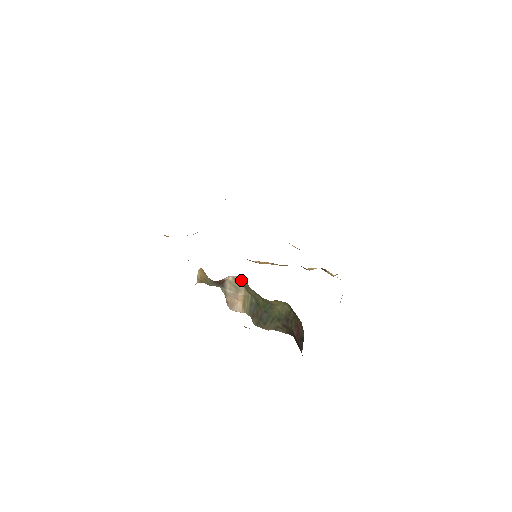
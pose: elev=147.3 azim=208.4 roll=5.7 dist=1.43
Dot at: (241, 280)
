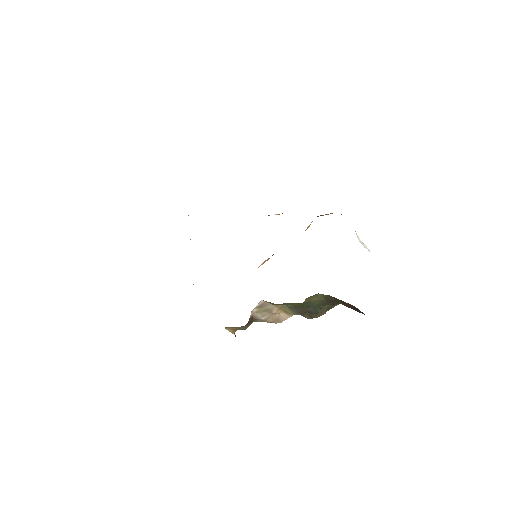
Dot at: (264, 303)
